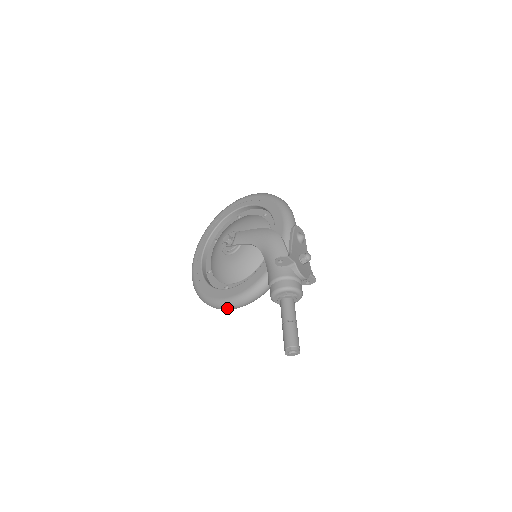
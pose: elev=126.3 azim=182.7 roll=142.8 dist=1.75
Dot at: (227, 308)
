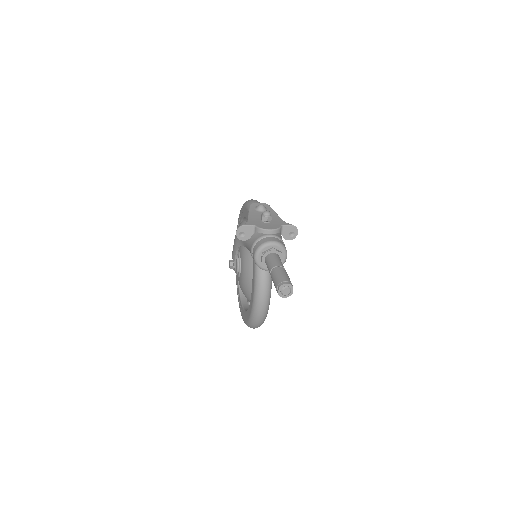
Dot at: (260, 314)
